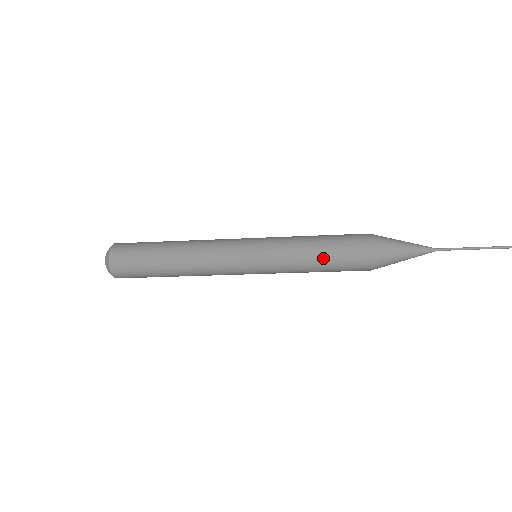
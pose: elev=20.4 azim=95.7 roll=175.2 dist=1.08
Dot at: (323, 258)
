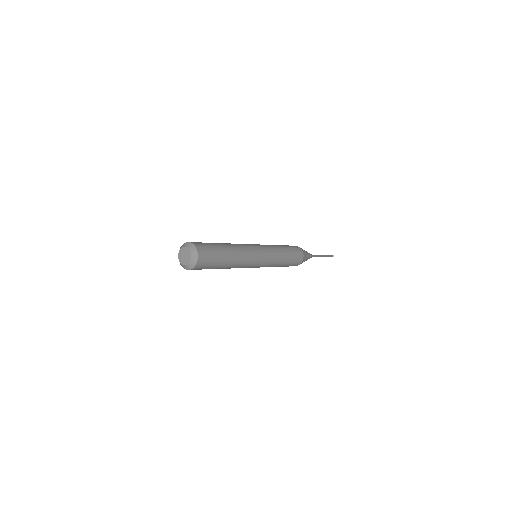
Dot at: (283, 266)
